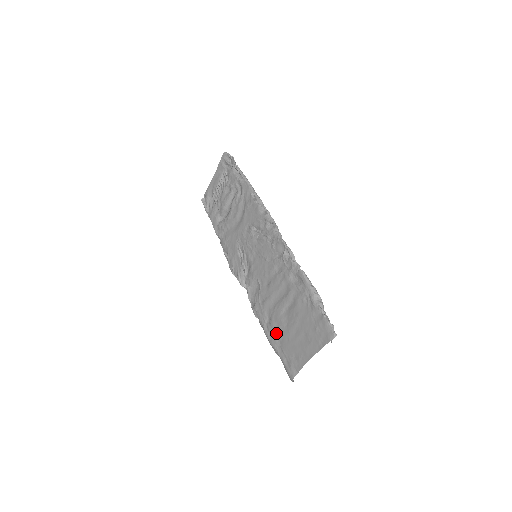
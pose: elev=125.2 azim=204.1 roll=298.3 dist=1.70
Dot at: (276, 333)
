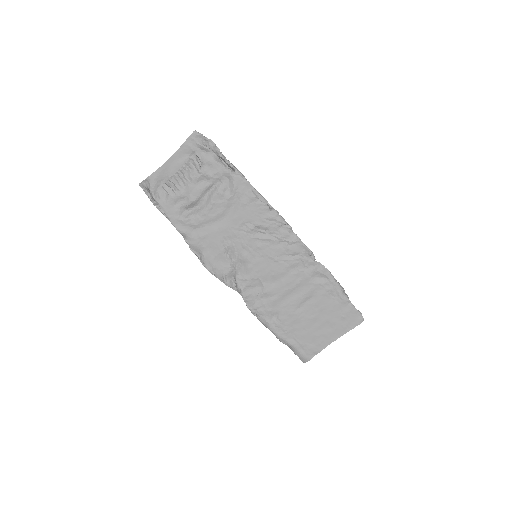
Dot at: (288, 327)
